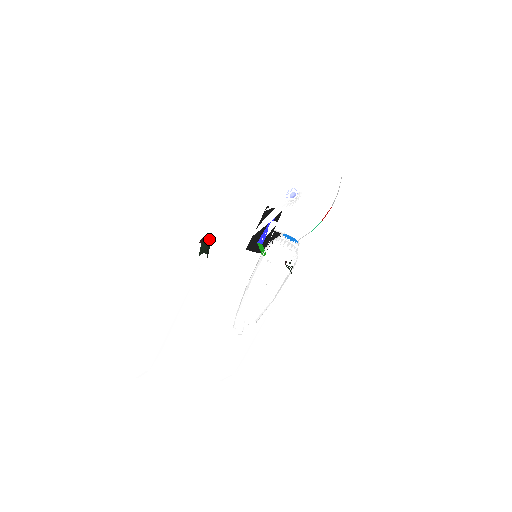
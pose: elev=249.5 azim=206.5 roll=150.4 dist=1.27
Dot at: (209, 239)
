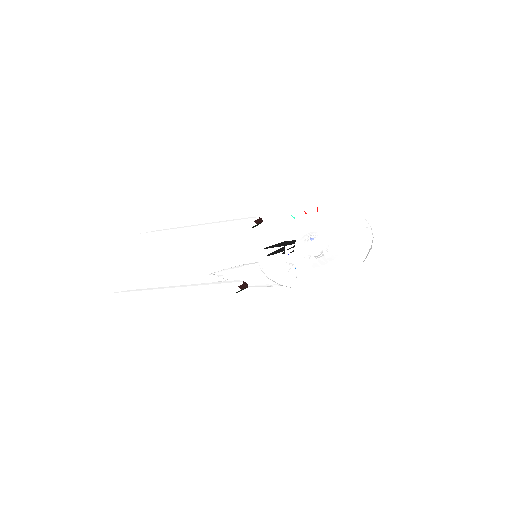
Dot at: occluded
